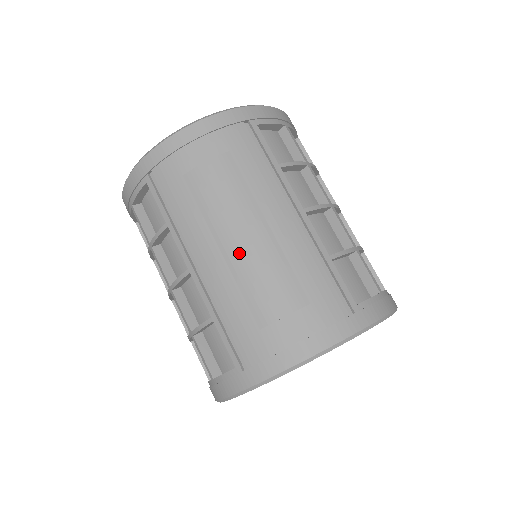
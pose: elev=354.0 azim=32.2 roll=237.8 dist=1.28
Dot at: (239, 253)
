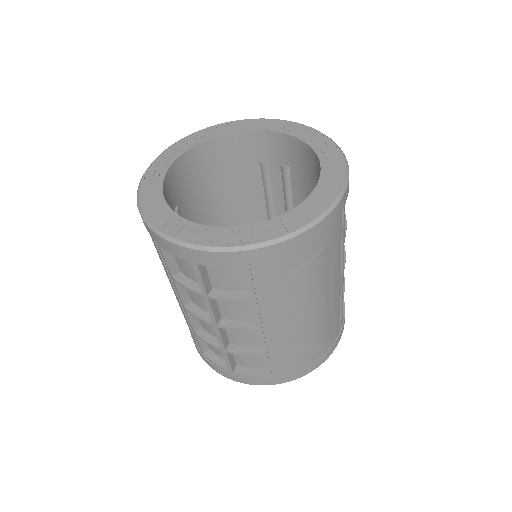
Dot at: (307, 322)
